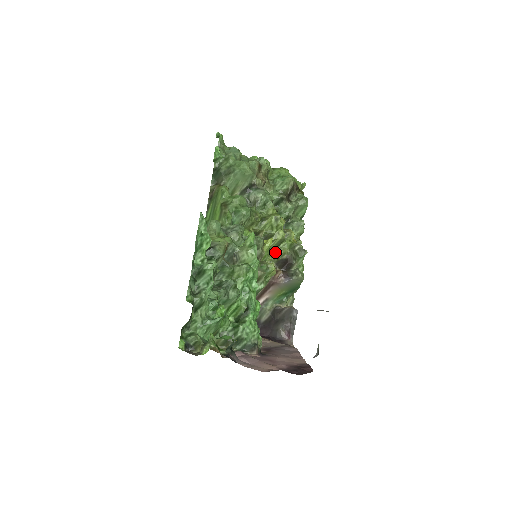
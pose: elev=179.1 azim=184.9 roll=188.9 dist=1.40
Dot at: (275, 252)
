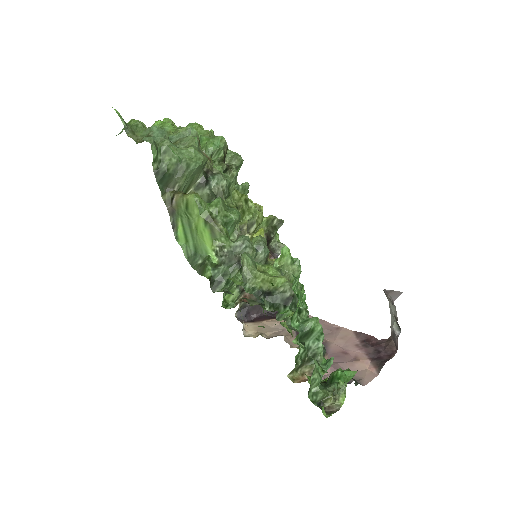
Dot at: occluded
